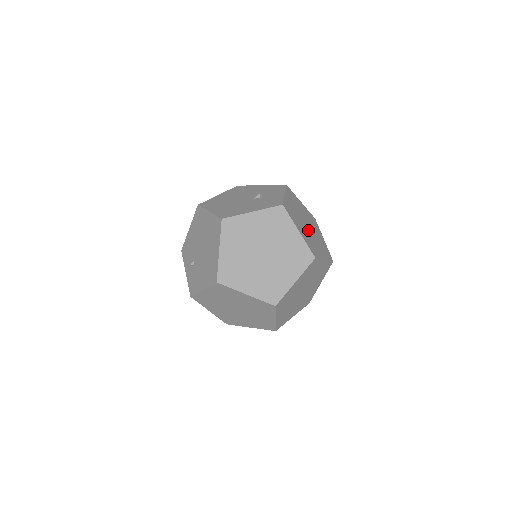
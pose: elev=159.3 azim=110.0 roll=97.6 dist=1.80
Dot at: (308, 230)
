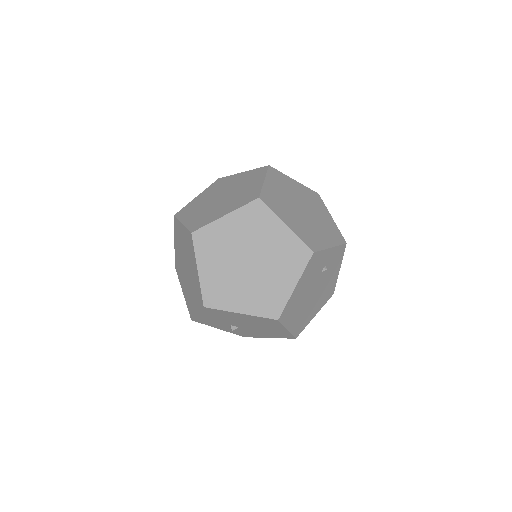
Dot at: (295, 207)
